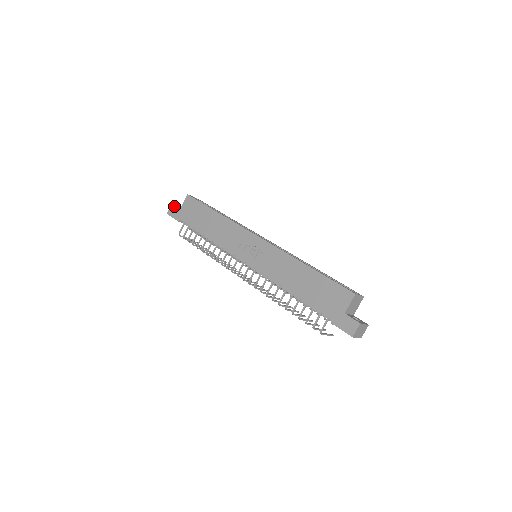
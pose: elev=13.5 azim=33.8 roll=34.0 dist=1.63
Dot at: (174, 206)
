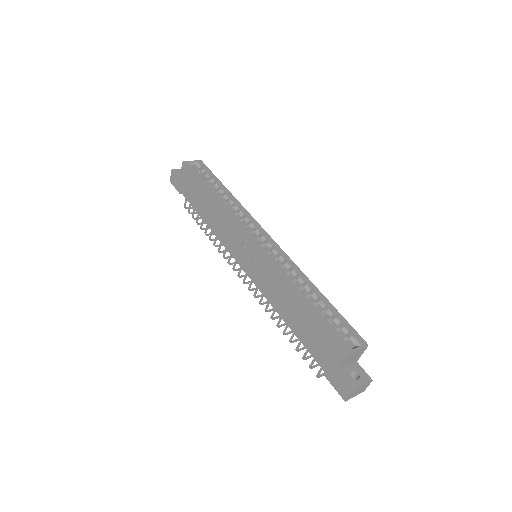
Dot at: (174, 173)
